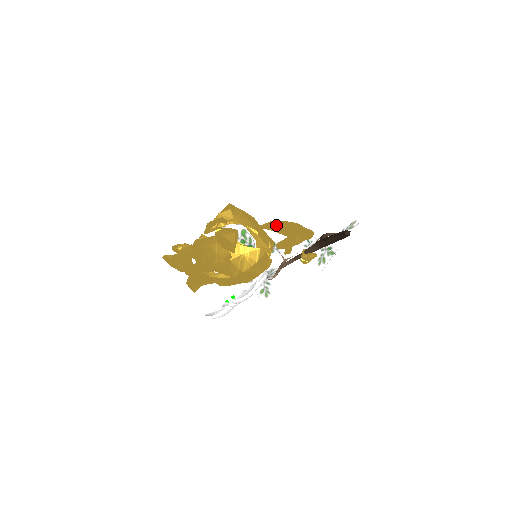
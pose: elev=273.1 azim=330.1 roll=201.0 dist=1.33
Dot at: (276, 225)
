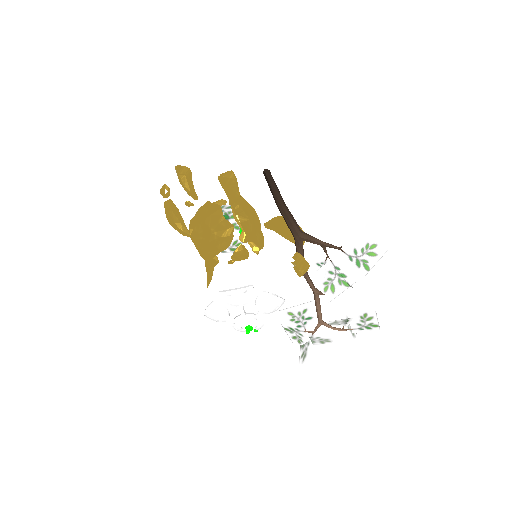
Dot at: (271, 219)
